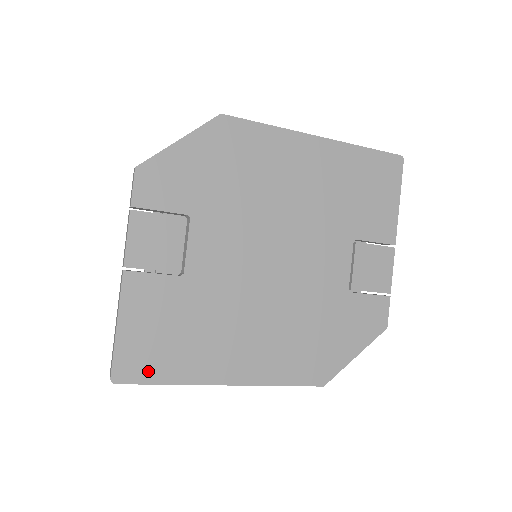
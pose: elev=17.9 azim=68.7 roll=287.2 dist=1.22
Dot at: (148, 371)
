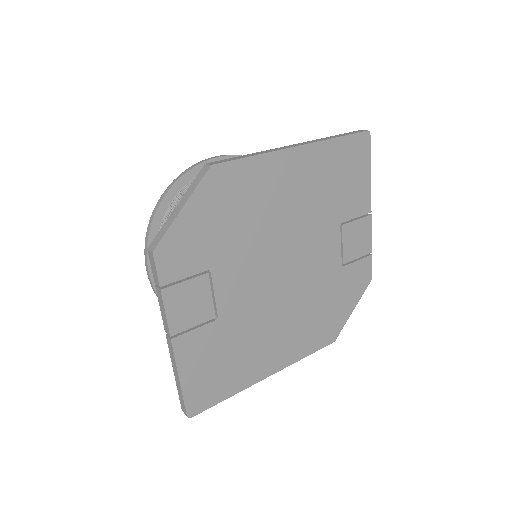
Dot at: (212, 397)
